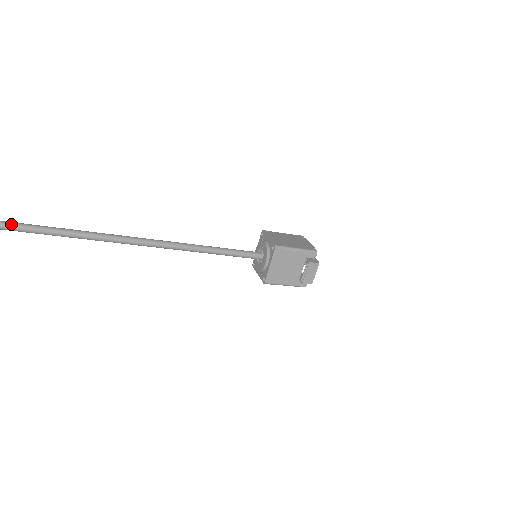
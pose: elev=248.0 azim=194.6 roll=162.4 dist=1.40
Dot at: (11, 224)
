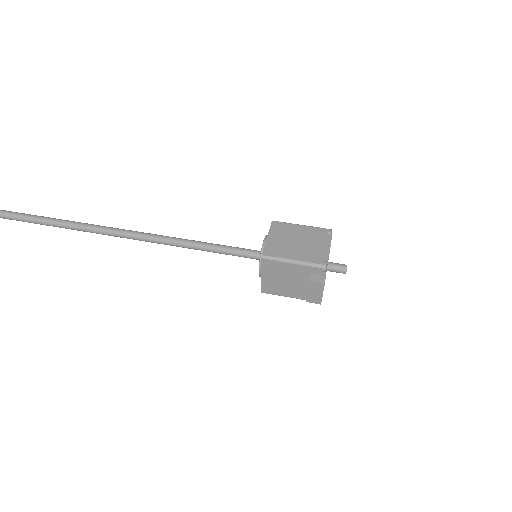
Dot at: (6, 214)
